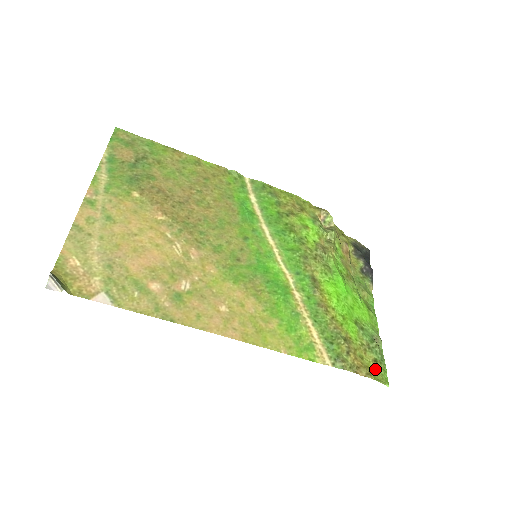
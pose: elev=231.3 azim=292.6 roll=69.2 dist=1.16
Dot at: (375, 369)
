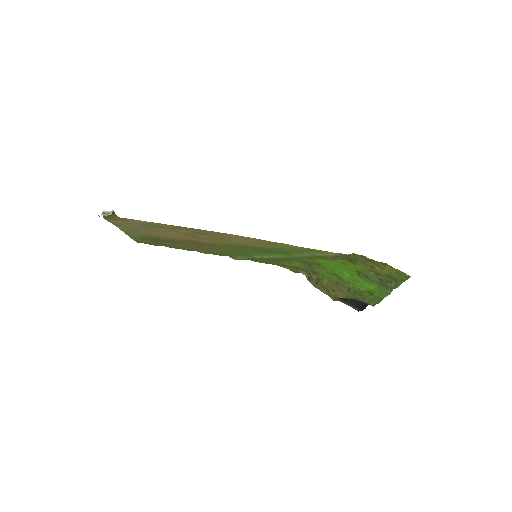
Dot at: (391, 274)
